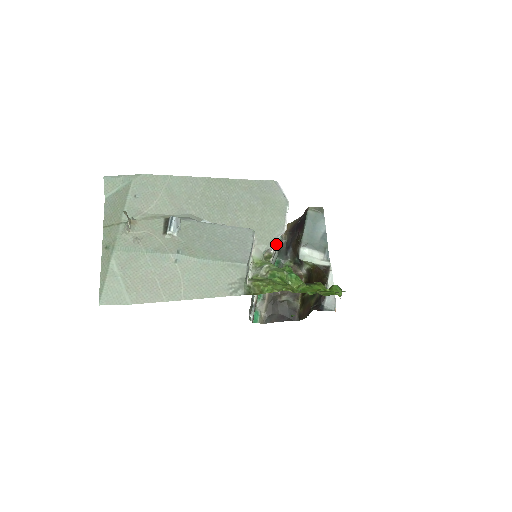
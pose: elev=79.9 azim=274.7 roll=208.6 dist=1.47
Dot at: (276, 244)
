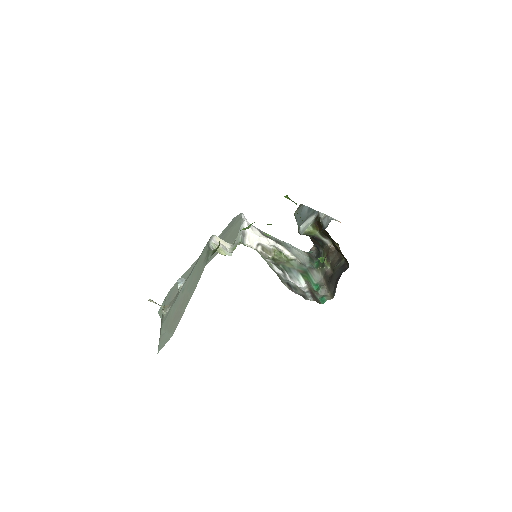
Dot at: (275, 243)
